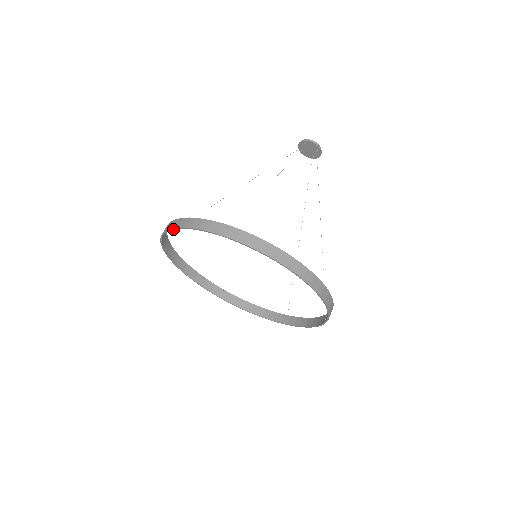
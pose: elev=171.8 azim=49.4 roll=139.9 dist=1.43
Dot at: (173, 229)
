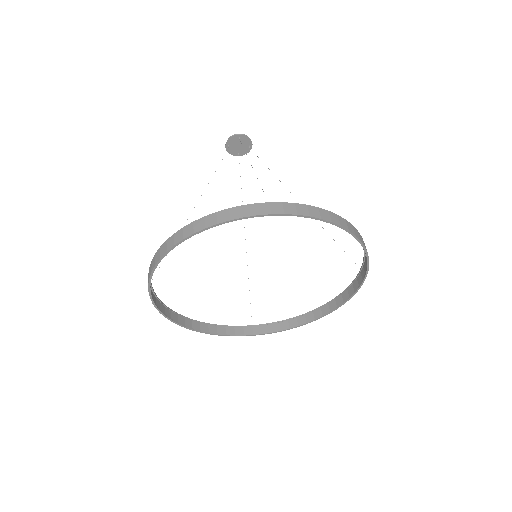
Dot at: (157, 308)
